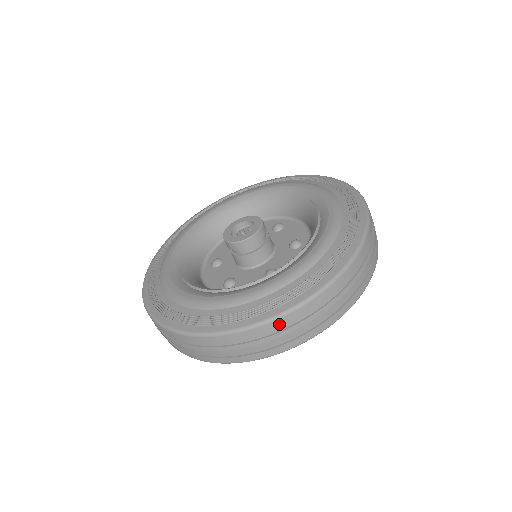
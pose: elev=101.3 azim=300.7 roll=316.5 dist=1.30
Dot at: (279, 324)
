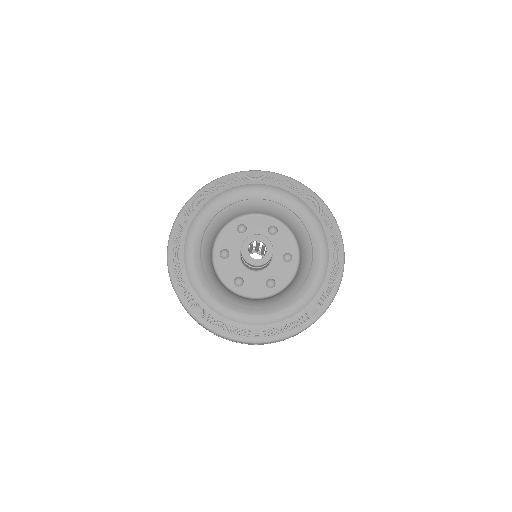
Dot at: occluded
